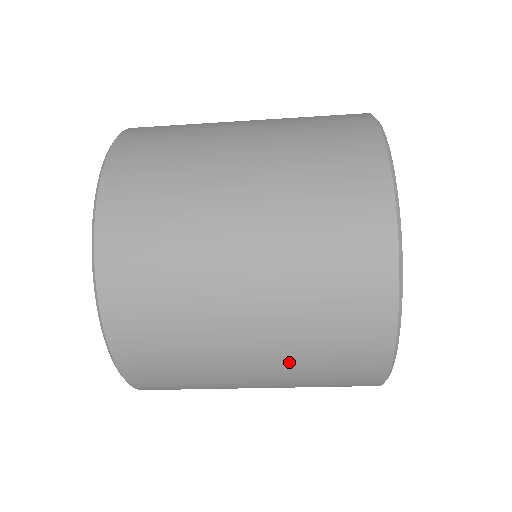
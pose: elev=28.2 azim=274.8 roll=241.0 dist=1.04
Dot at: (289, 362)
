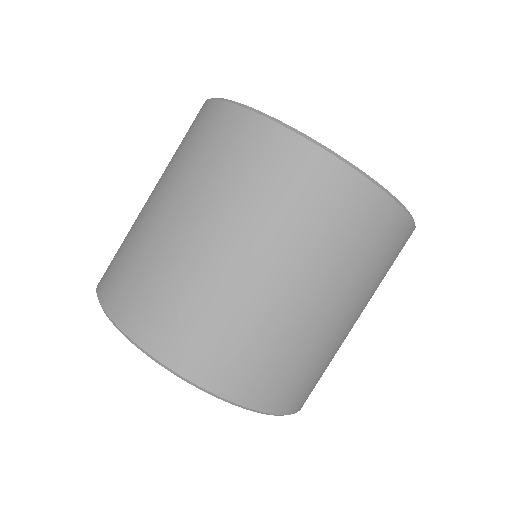
Dot at: (258, 226)
